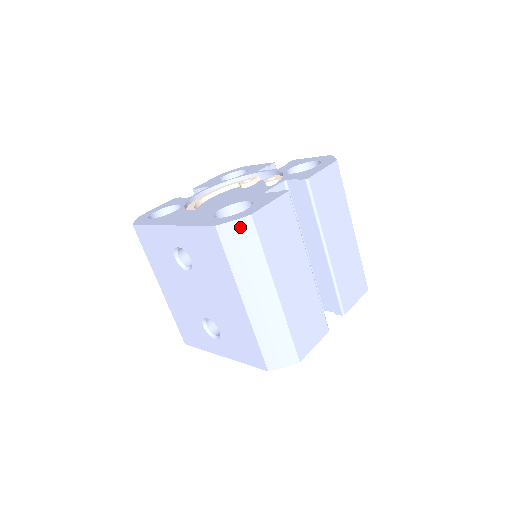
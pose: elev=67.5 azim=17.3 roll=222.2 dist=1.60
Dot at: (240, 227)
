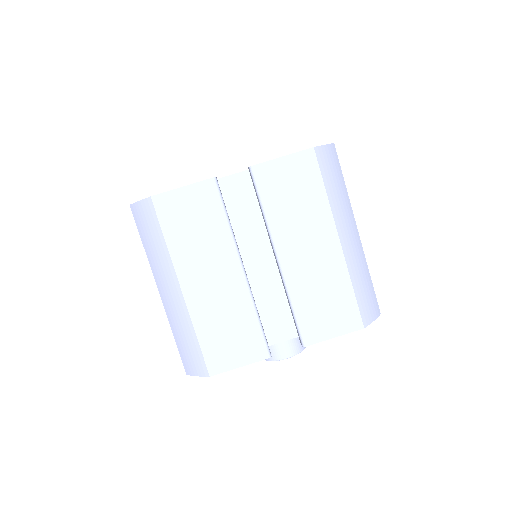
Dot at: (144, 209)
